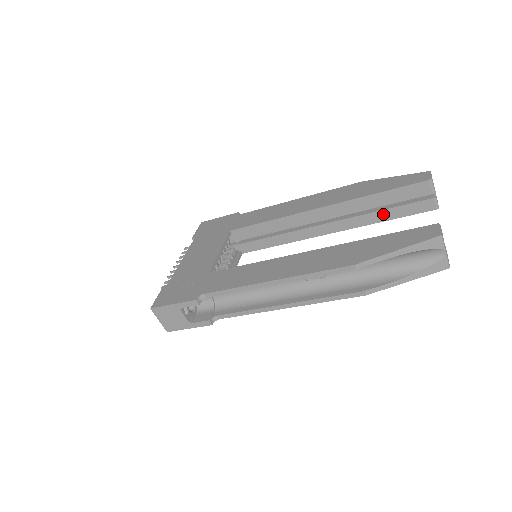
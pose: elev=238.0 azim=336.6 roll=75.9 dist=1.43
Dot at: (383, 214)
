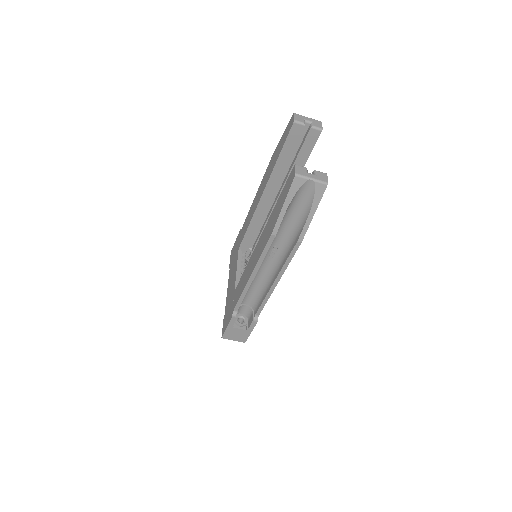
Dot at: (298, 164)
